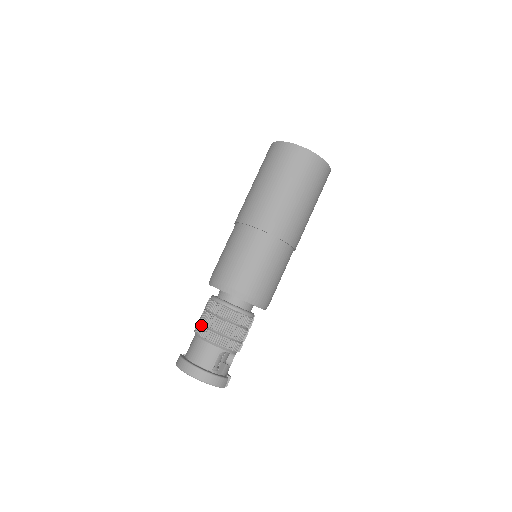
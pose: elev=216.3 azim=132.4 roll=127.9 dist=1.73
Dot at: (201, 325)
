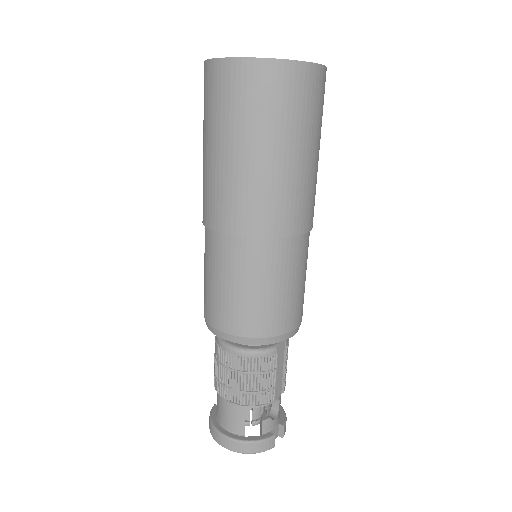
Dot at: (214, 375)
